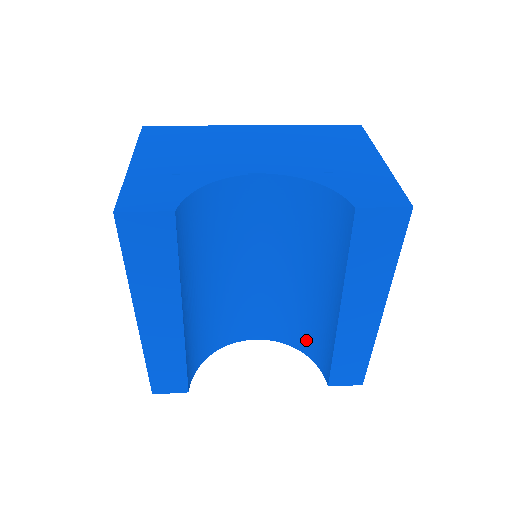
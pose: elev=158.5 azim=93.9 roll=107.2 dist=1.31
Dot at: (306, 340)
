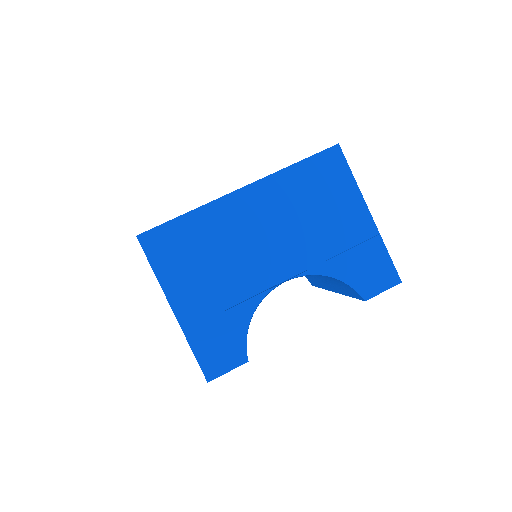
Dot at: occluded
